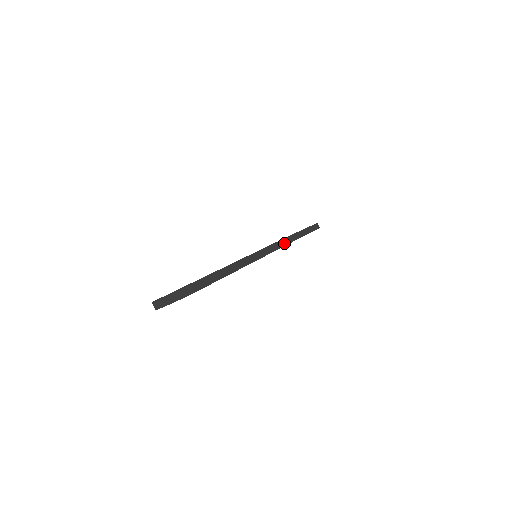
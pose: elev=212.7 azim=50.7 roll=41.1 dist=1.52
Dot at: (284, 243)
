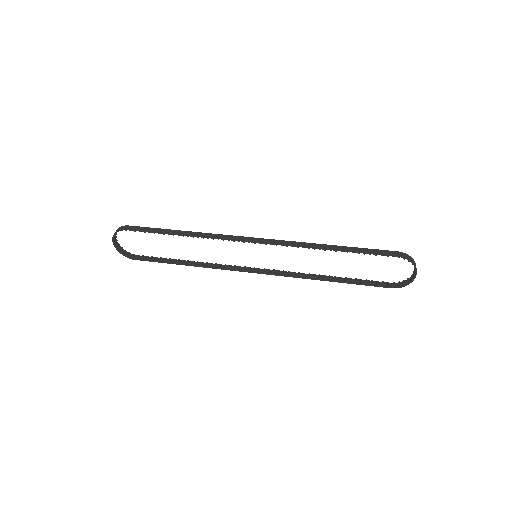
Dot at: (287, 243)
